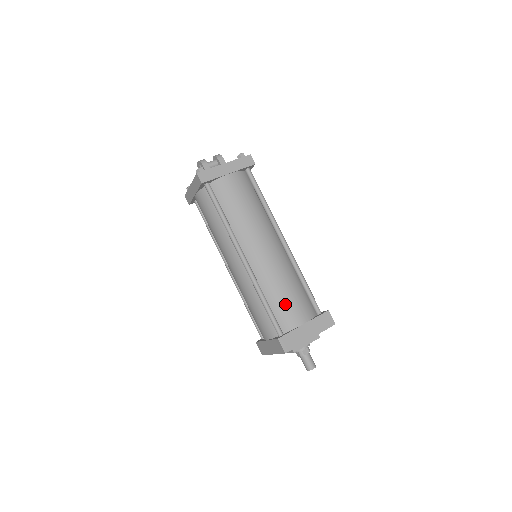
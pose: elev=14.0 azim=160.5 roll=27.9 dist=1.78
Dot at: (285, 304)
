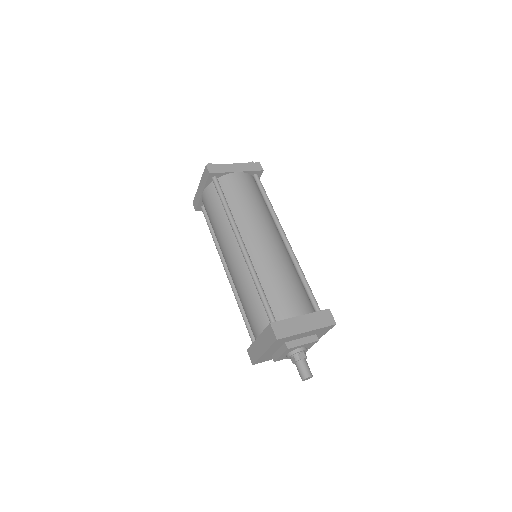
Dot at: (281, 292)
